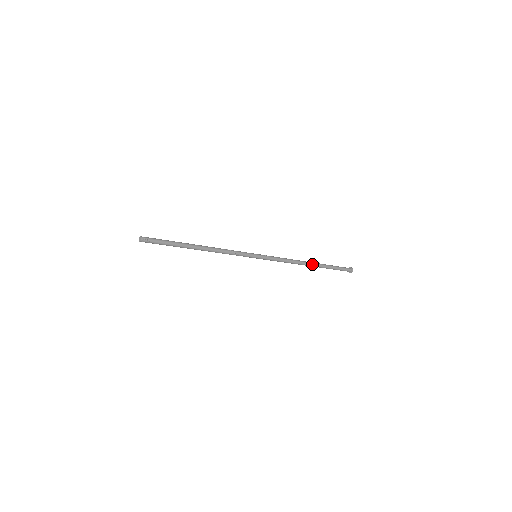
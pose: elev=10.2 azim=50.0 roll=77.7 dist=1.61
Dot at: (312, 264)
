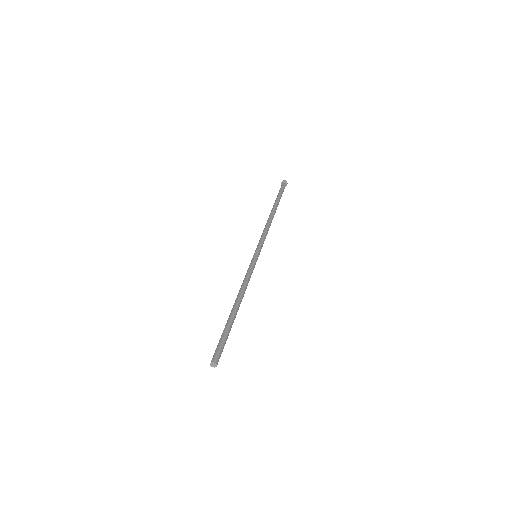
Dot at: occluded
